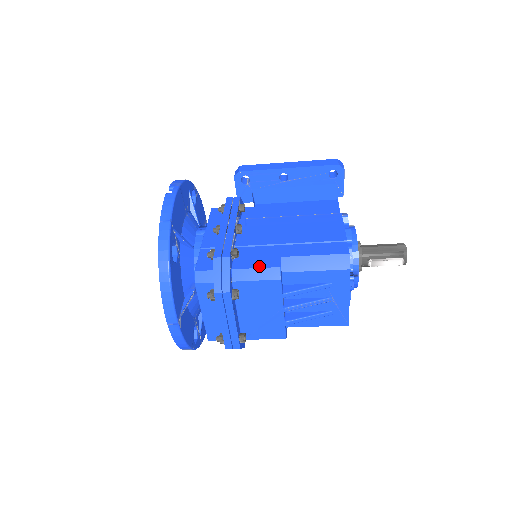
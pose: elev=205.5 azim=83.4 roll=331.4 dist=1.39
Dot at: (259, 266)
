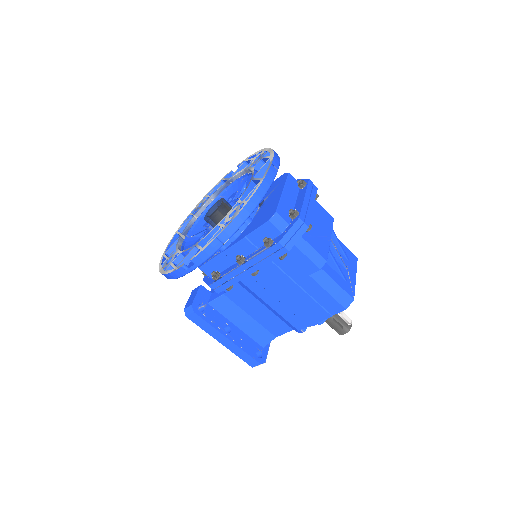
Dot at: occluded
